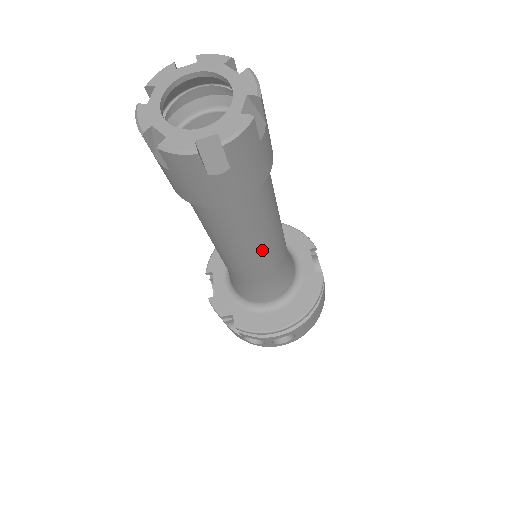
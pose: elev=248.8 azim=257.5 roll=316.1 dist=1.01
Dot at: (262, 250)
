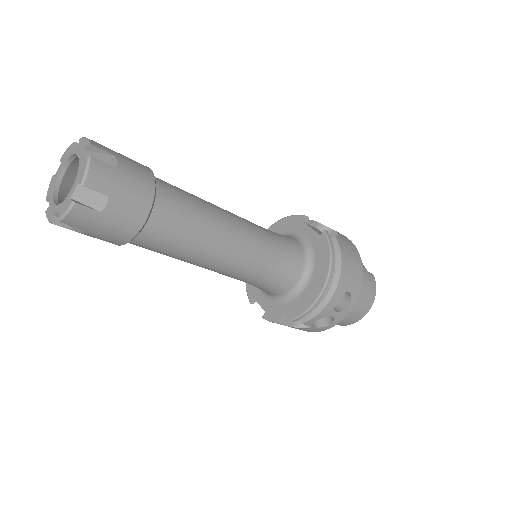
Dot at: (227, 241)
